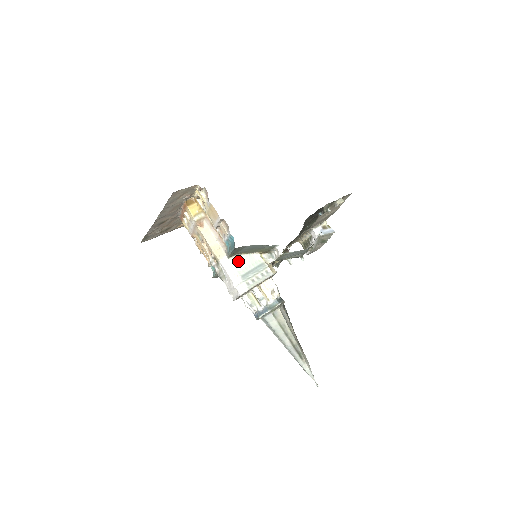
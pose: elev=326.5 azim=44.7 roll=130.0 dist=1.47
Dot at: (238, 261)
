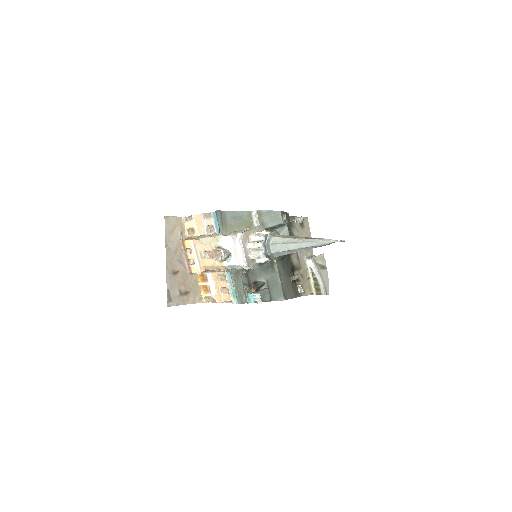
Dot at: (231, 234)
